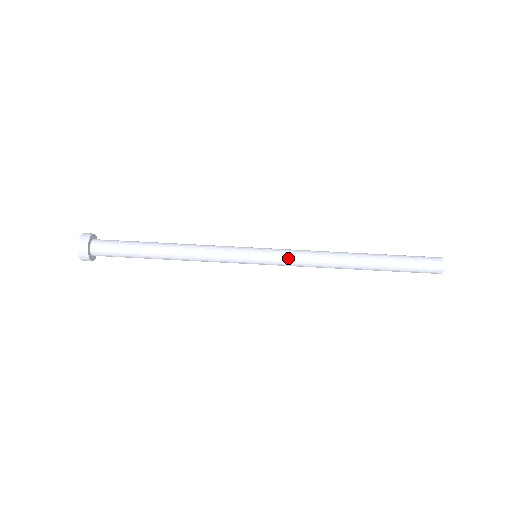
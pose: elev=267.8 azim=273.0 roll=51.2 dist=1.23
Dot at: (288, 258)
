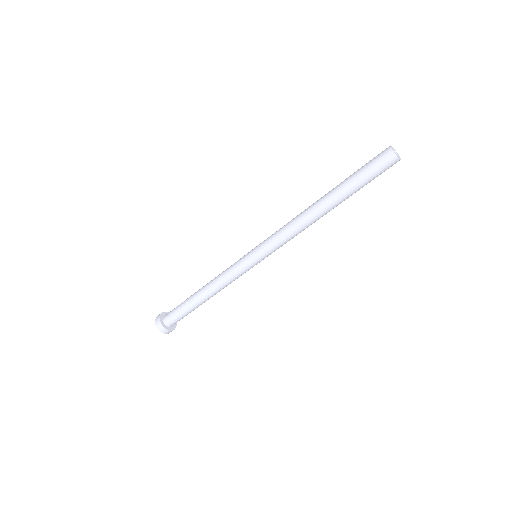
Dot at: (279, 247)
